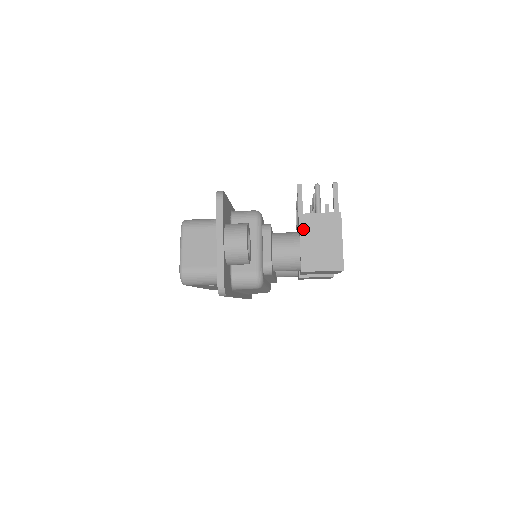
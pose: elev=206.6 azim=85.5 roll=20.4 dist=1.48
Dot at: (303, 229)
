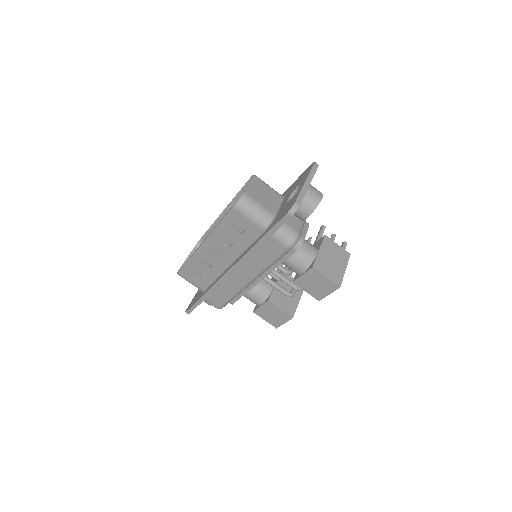
Dot at: (324, 244)
